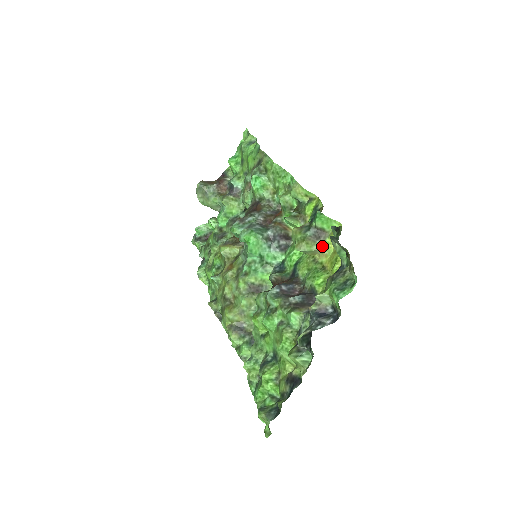
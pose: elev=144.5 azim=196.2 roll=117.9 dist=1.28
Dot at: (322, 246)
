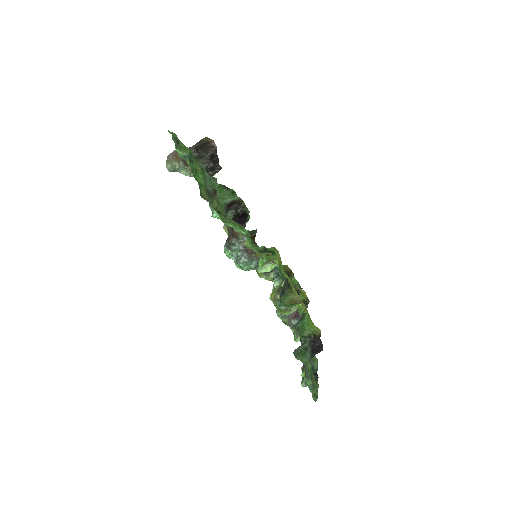
Dot at: (297, 308)
